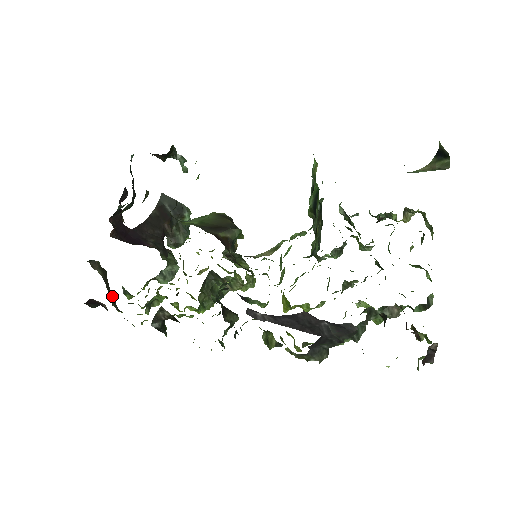
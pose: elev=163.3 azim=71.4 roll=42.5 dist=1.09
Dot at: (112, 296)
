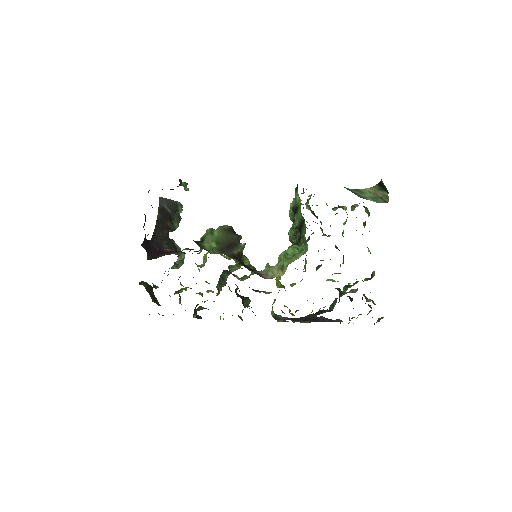
Dot at: (156, 299)
